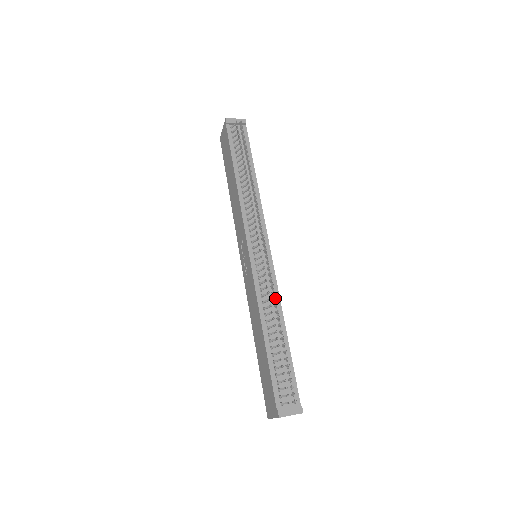
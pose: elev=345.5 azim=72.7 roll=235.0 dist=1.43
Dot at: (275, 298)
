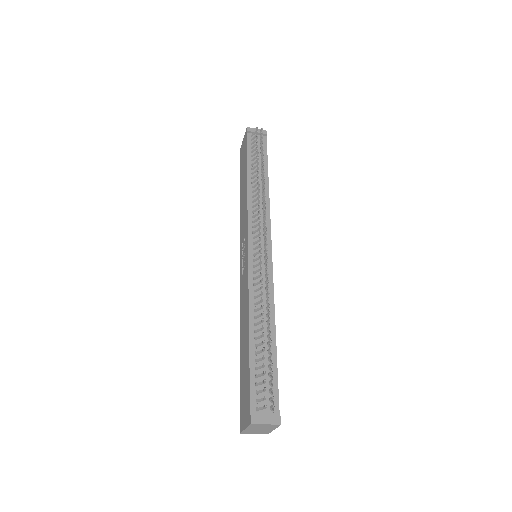
Dot at: (268, 292)
